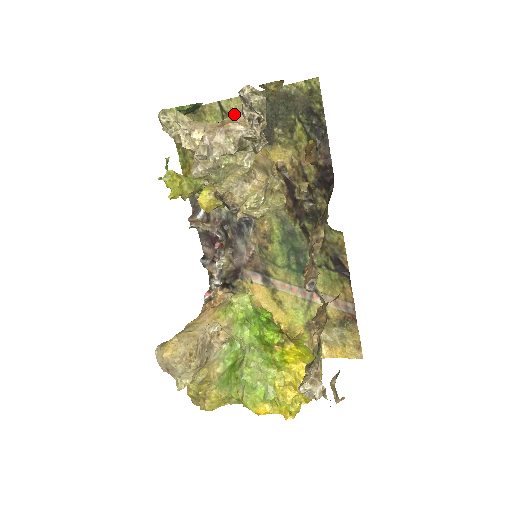
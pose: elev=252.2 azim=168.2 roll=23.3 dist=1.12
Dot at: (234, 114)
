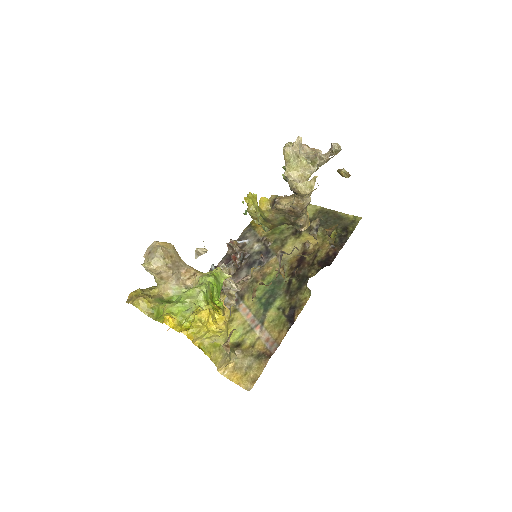
Dot at: occluded
